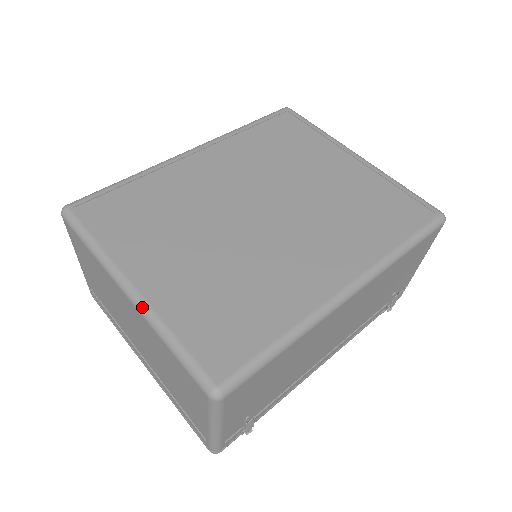
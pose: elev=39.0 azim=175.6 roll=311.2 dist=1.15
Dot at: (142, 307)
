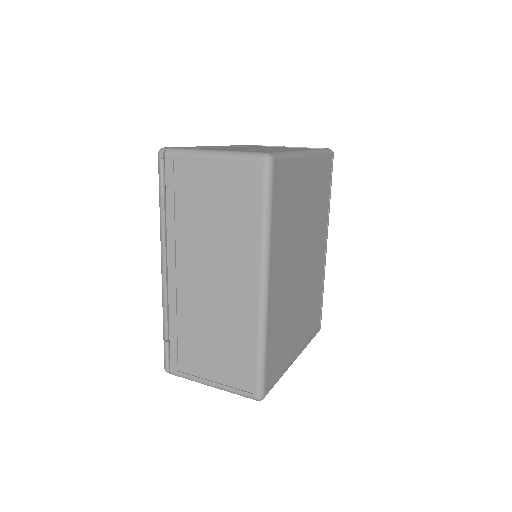
Dot at: occluded
